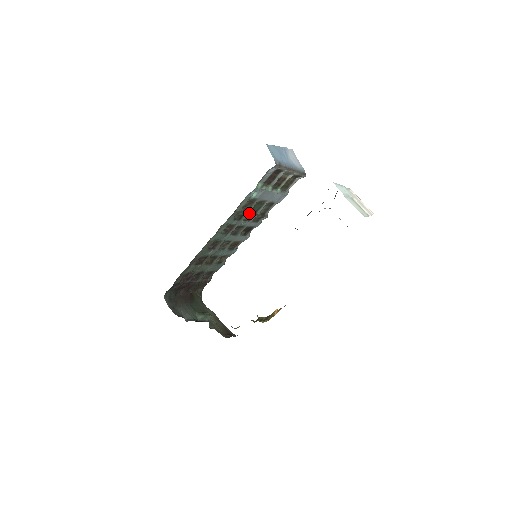
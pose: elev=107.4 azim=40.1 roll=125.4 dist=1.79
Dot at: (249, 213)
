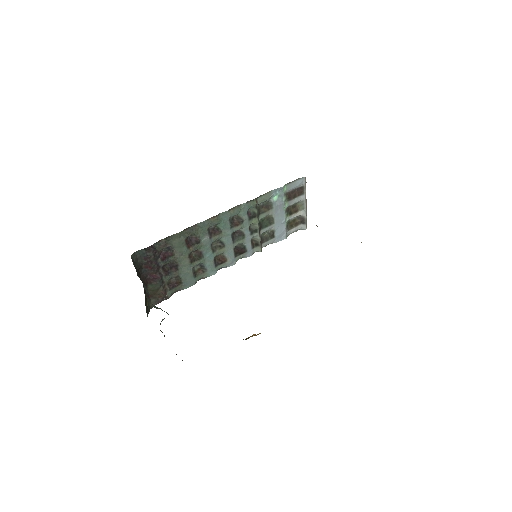
Dot at: (258, 220)
